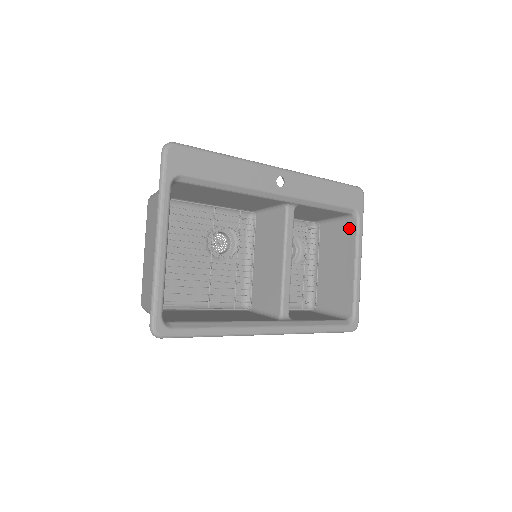
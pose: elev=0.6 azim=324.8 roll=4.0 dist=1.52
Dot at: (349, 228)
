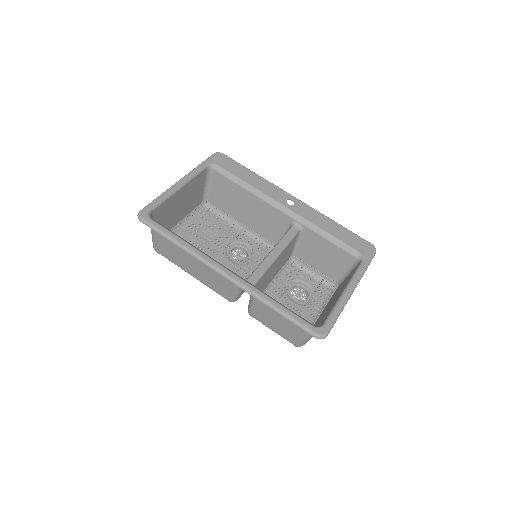
Dot at: (353, 271)
